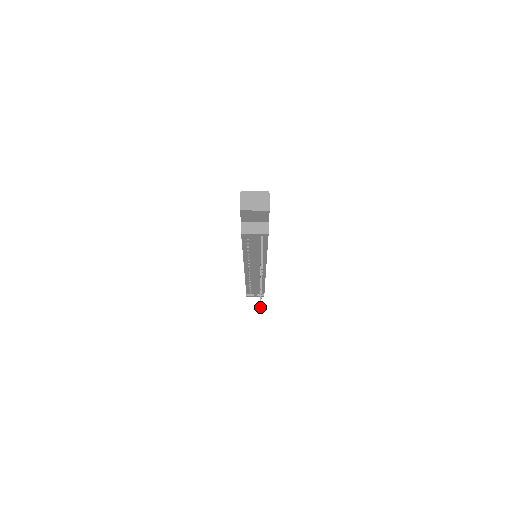
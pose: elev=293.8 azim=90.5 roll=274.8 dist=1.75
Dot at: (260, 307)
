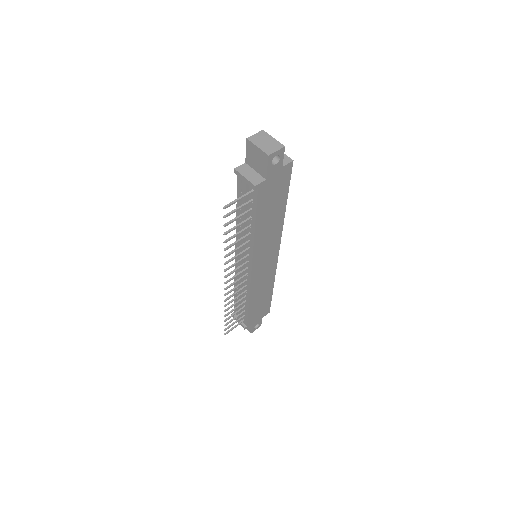
Dot at: (226, 319)
